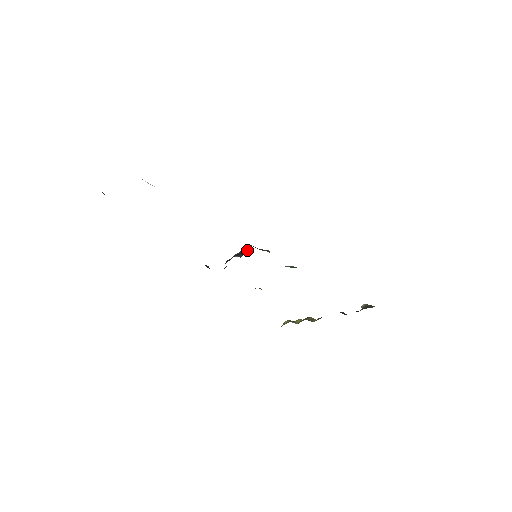
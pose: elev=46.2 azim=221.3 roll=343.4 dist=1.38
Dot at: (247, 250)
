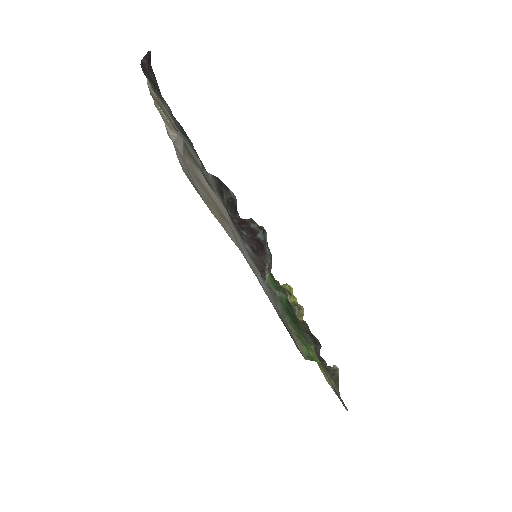
Dot at: (260, 237)
